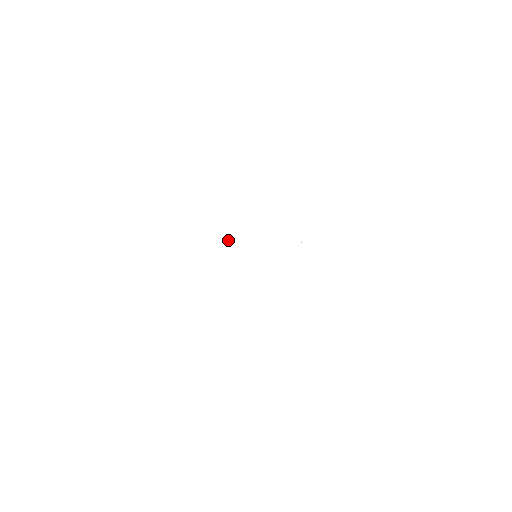
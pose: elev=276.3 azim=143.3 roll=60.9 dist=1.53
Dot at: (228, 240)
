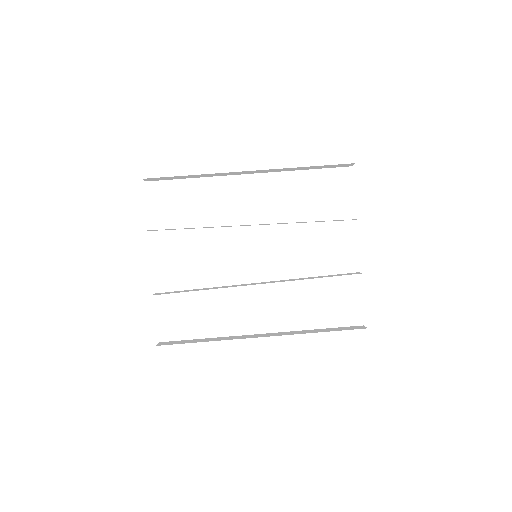
Dot at: (225, 270)
